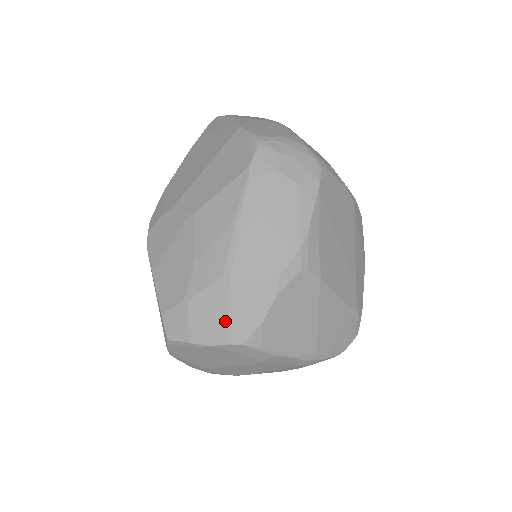
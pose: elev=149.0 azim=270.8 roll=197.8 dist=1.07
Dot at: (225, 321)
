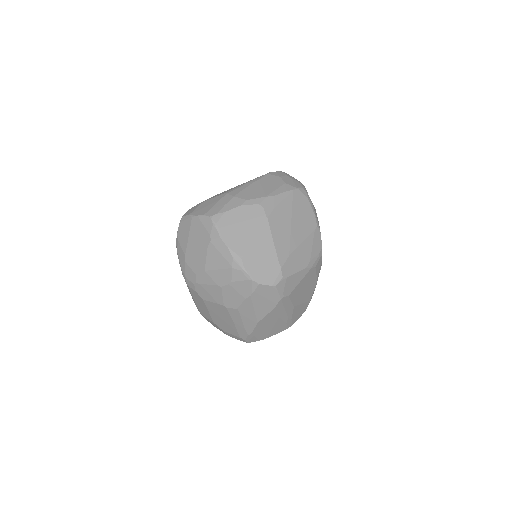
Dot at: (211, 207)
